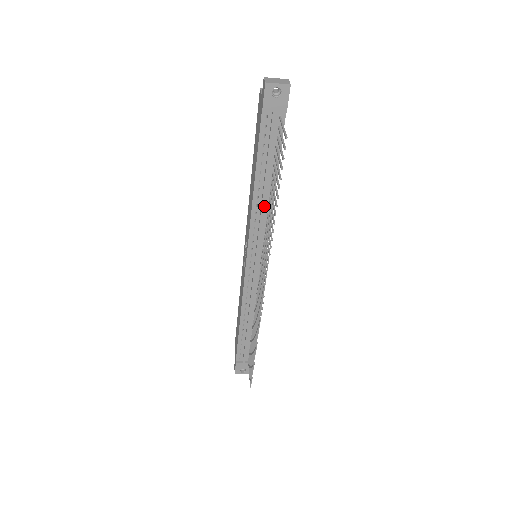
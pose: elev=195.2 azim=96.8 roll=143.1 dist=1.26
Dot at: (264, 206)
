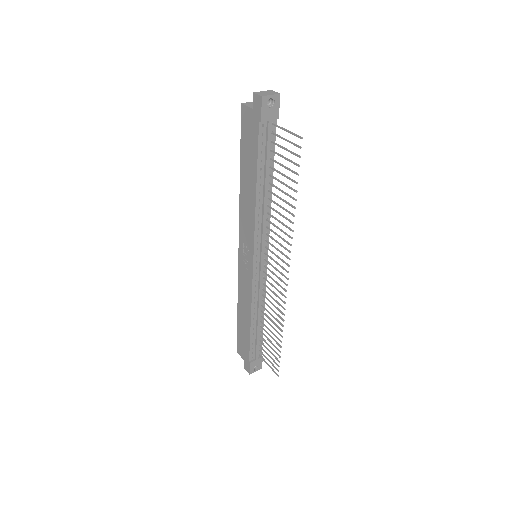
Dot at: (266, 207)
